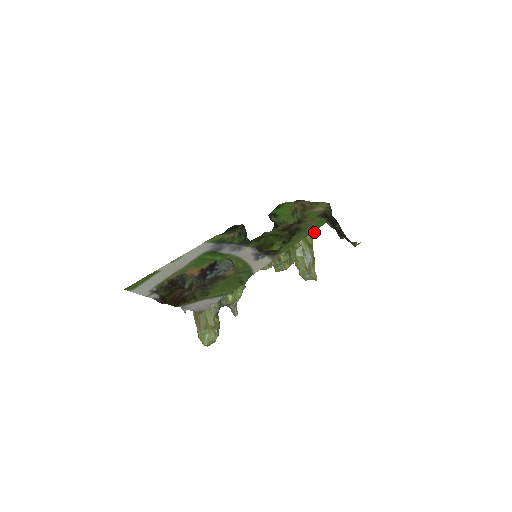
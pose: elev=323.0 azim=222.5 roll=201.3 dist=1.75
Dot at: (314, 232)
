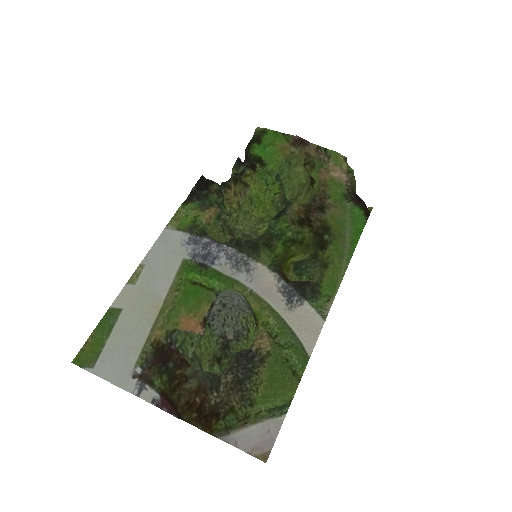
Dot at: (307, 182)
